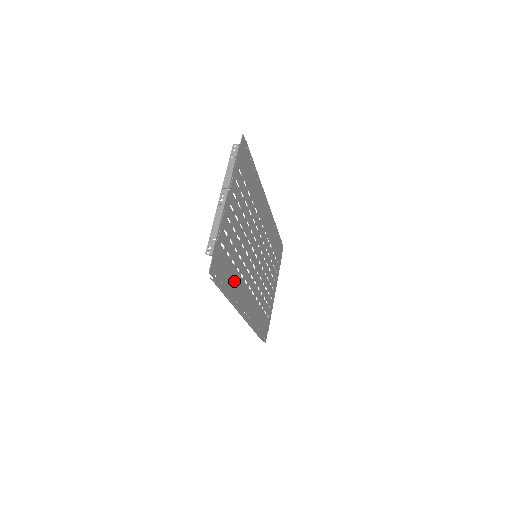
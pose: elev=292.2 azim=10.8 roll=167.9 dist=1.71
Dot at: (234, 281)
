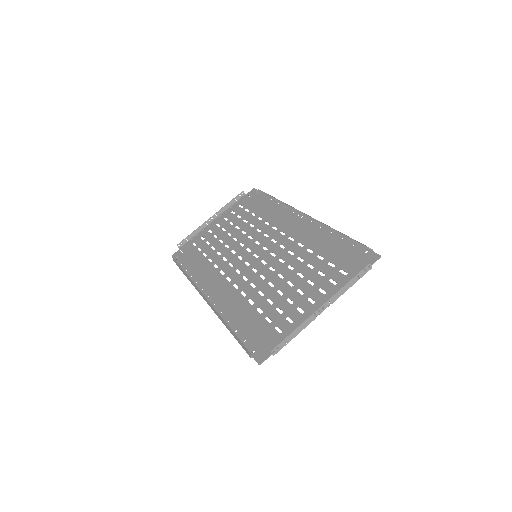
Dot at: (241, 312)
